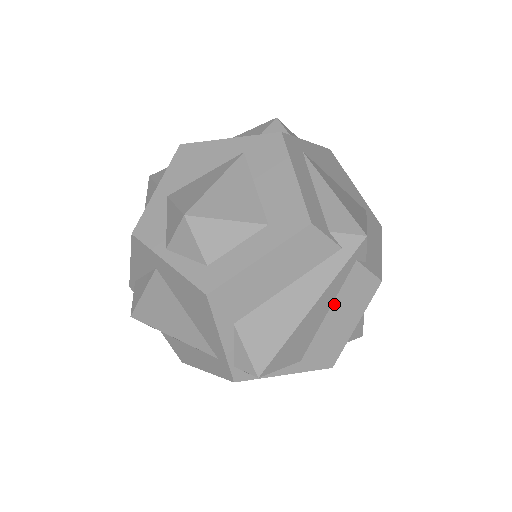
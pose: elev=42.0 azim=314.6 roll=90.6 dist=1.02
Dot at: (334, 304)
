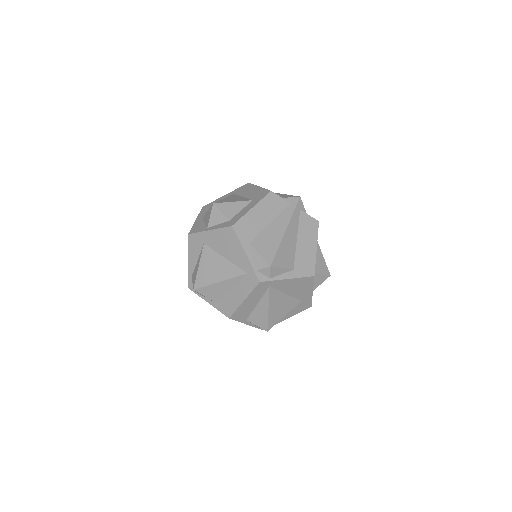
Dot at: (299, 234)
